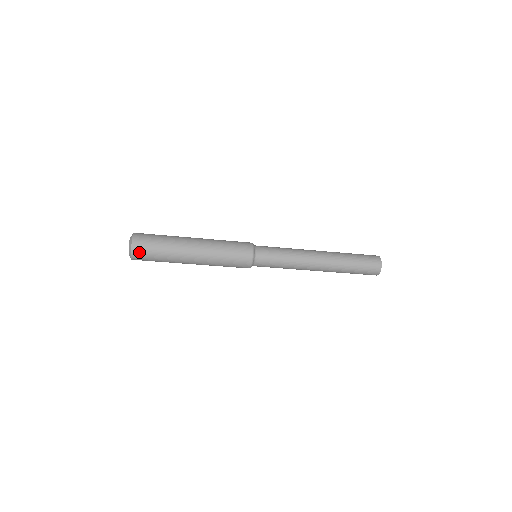
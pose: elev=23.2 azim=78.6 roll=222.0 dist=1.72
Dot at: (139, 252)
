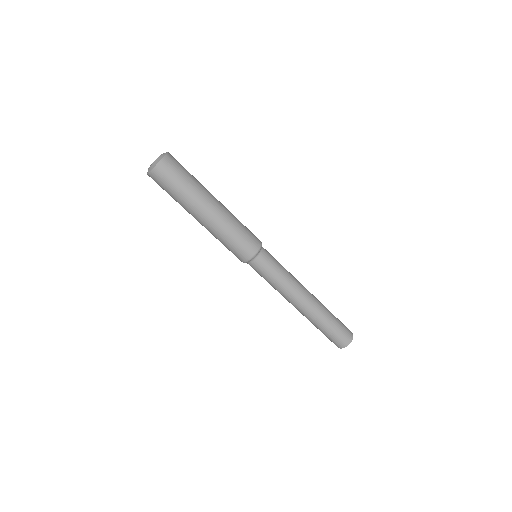
Dot at: (170, 164)
